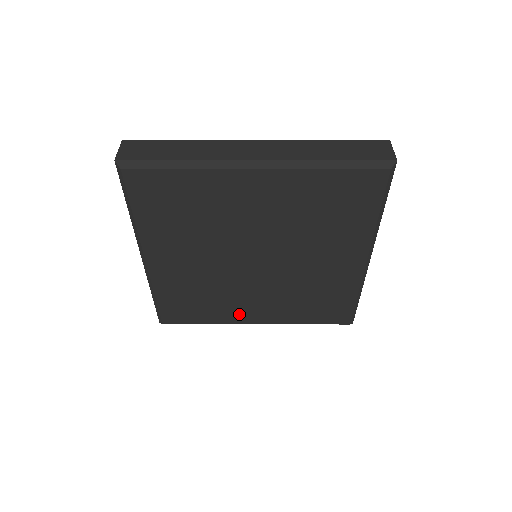
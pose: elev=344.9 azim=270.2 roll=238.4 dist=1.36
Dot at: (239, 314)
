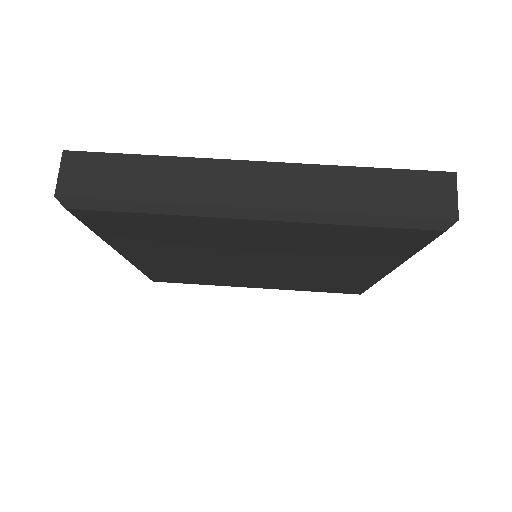
Dot at: (237, 283)
